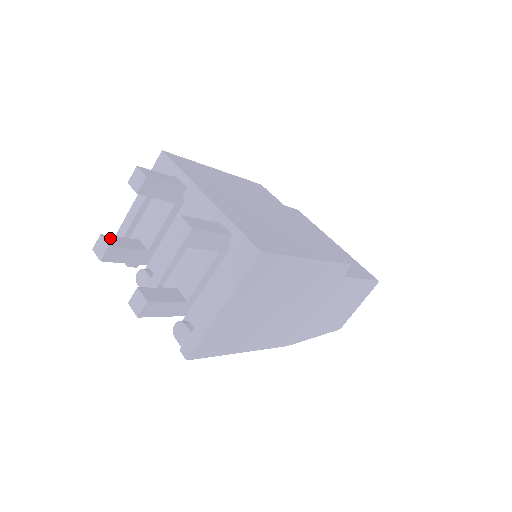
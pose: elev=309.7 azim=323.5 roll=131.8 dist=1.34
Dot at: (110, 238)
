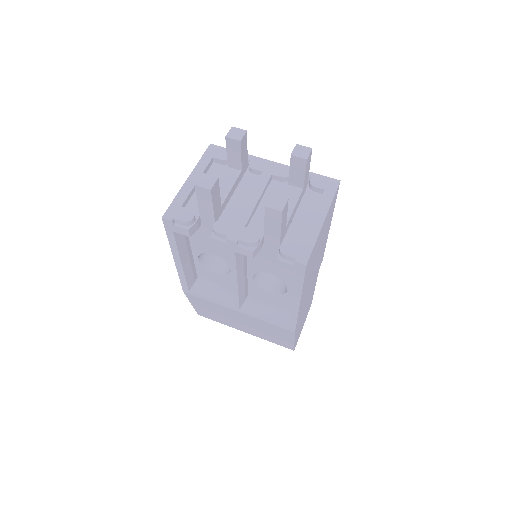
Dot at: occluded
